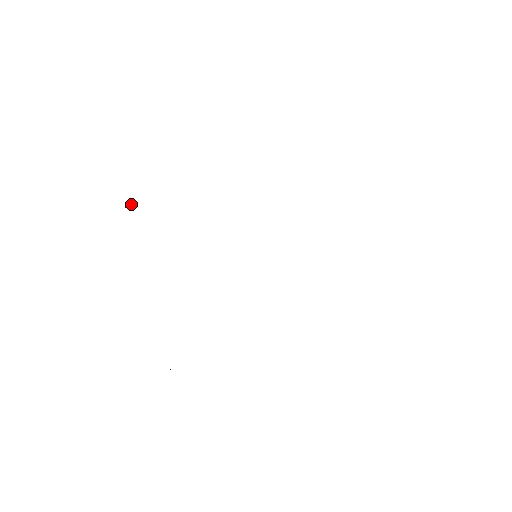
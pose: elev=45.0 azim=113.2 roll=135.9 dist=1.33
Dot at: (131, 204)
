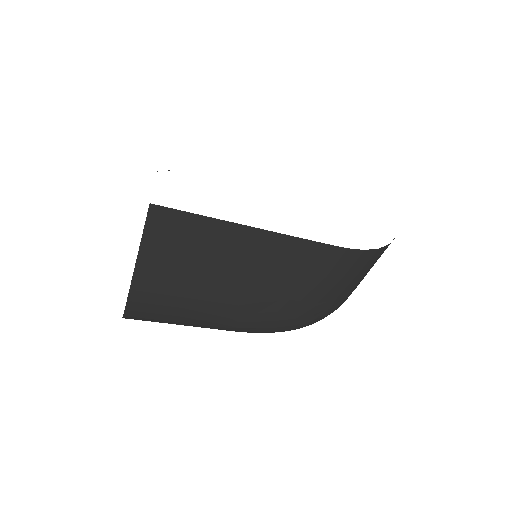
Dot at: (169, 170)
